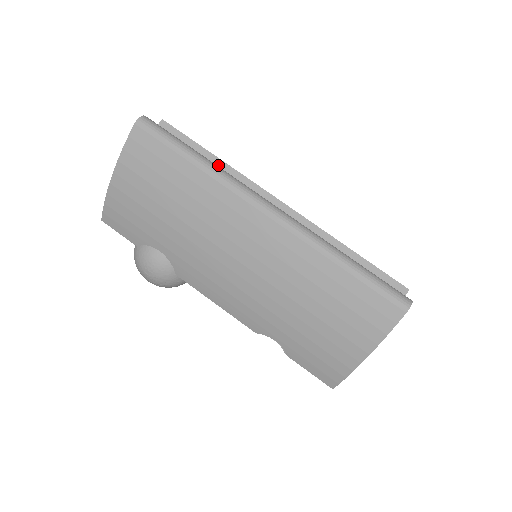
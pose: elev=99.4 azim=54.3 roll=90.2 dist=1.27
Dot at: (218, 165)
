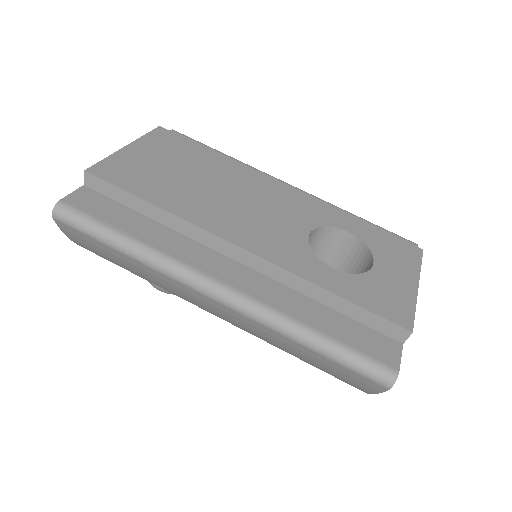
Dot at: (161, 215)
